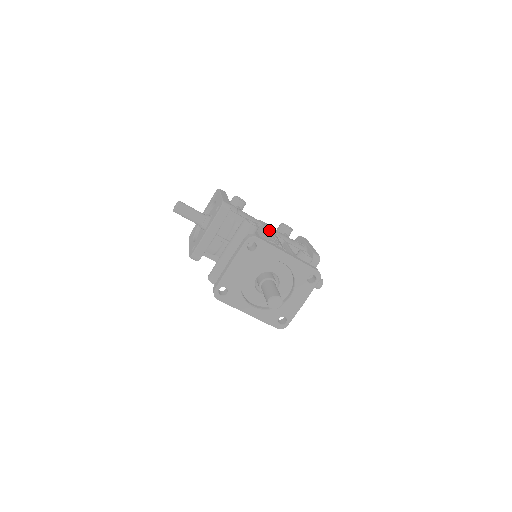
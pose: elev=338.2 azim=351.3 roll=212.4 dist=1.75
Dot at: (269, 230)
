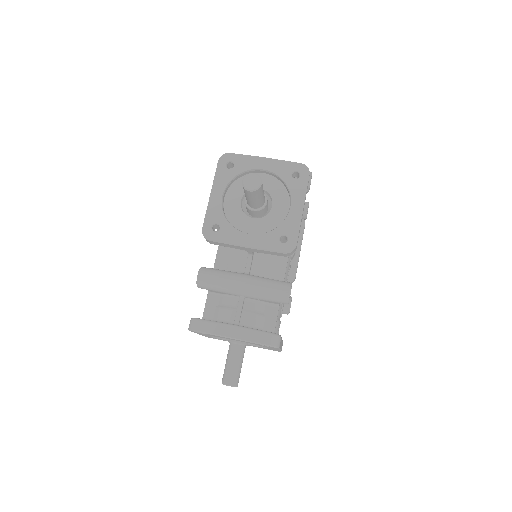
Dot at: occluded
